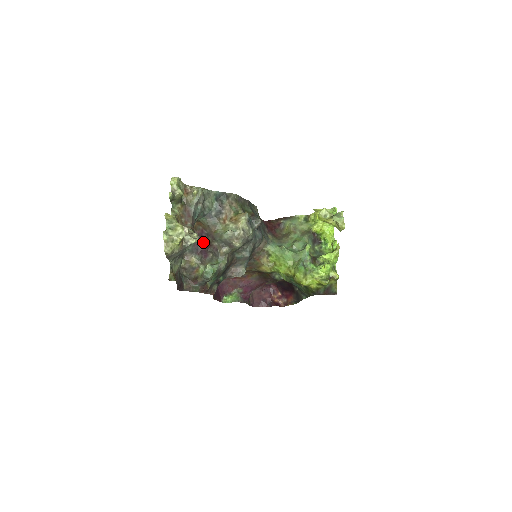
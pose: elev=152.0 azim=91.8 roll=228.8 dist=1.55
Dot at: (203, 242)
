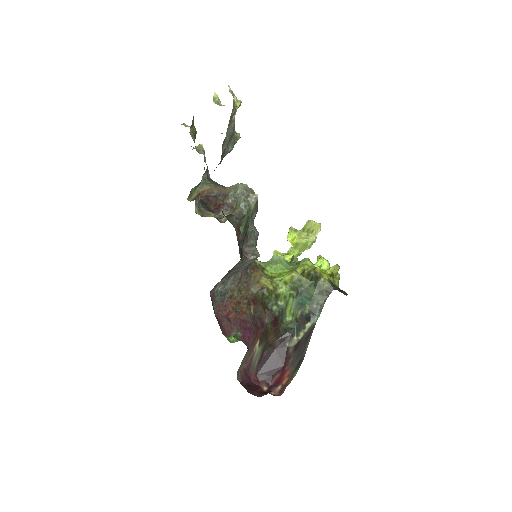
Dot at: (212, 204)
